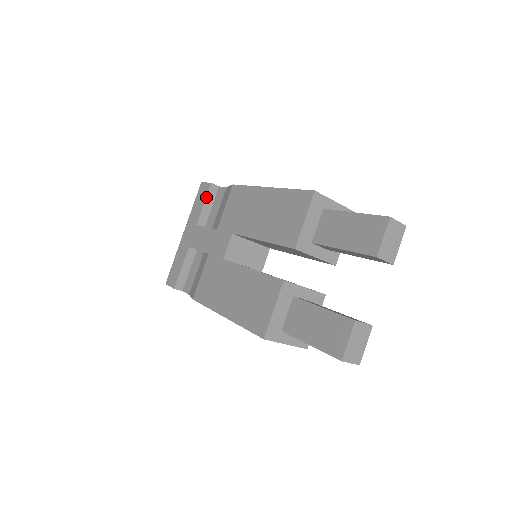
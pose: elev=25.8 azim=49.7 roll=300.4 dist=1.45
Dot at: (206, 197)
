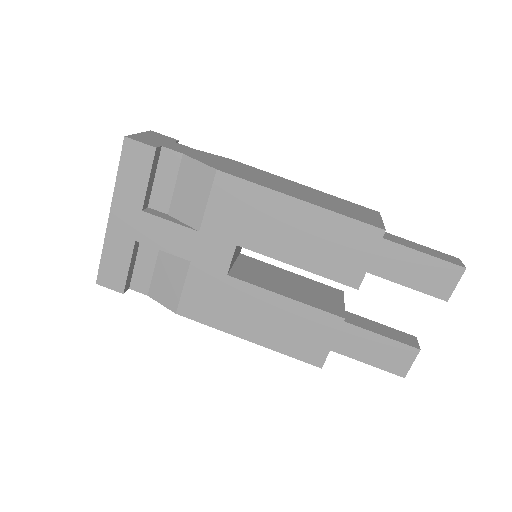
Dot at: (151, 170)
